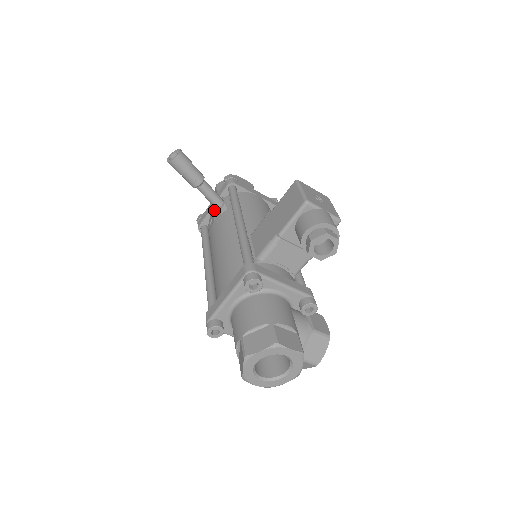
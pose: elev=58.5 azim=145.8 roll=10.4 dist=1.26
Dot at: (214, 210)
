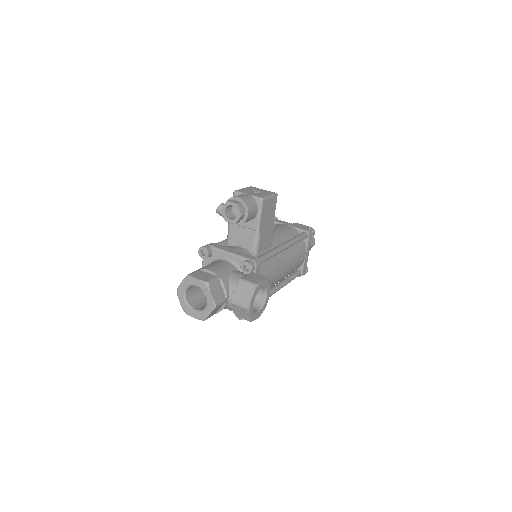
Dot at: occluded
